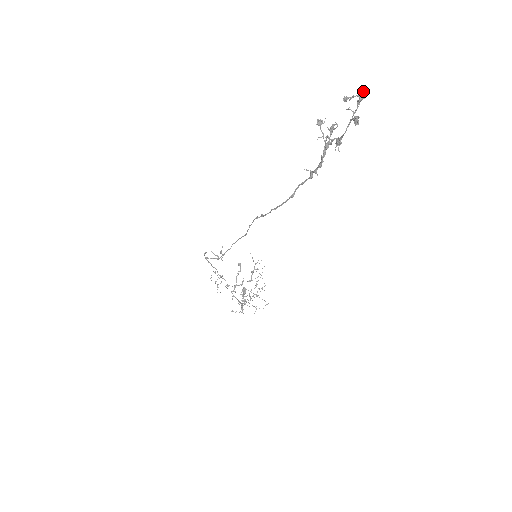
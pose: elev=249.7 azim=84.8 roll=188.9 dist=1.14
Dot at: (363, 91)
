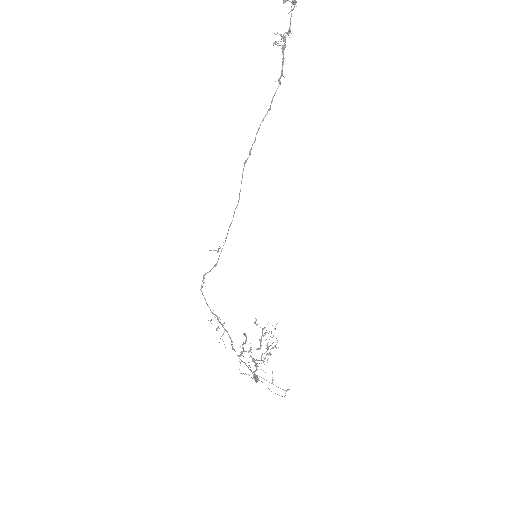
Dot at: out of frame
